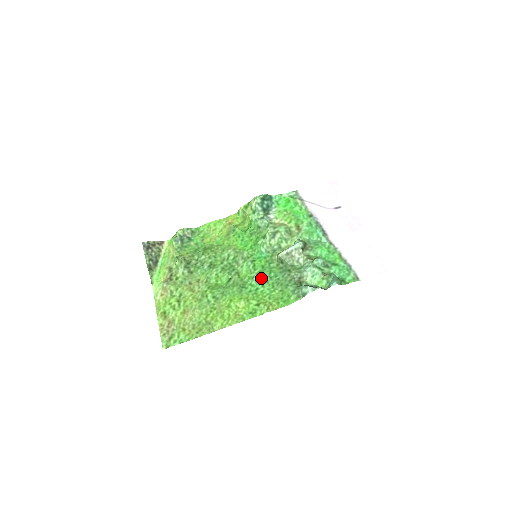
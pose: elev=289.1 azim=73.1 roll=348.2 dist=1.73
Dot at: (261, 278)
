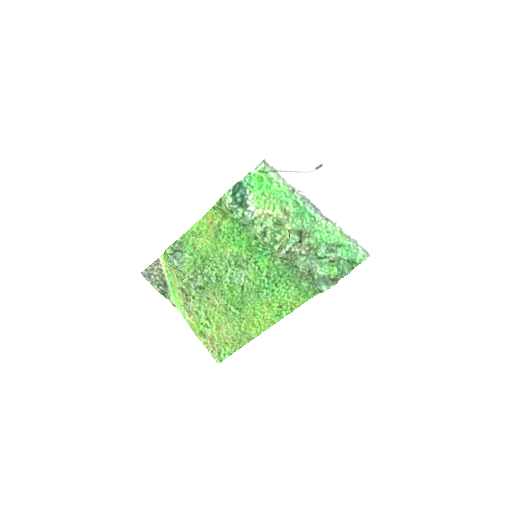
Dot at: (272, 280)
